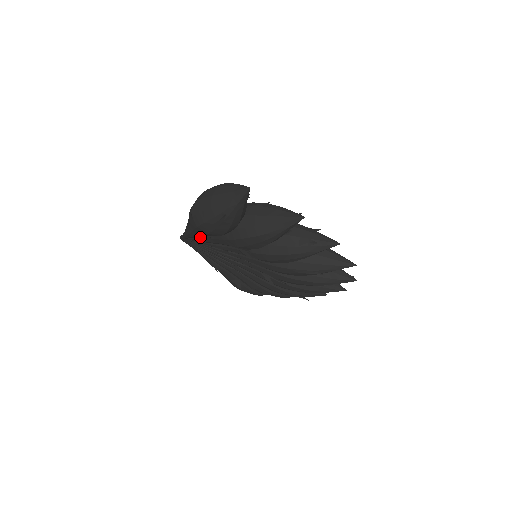
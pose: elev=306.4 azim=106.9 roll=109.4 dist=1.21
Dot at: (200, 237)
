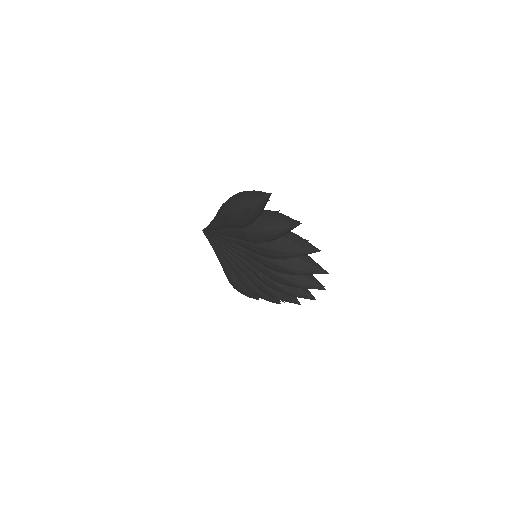
Dot at: (220, 230)
